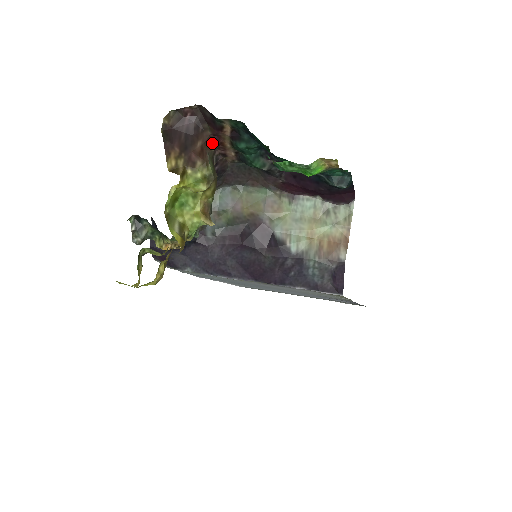
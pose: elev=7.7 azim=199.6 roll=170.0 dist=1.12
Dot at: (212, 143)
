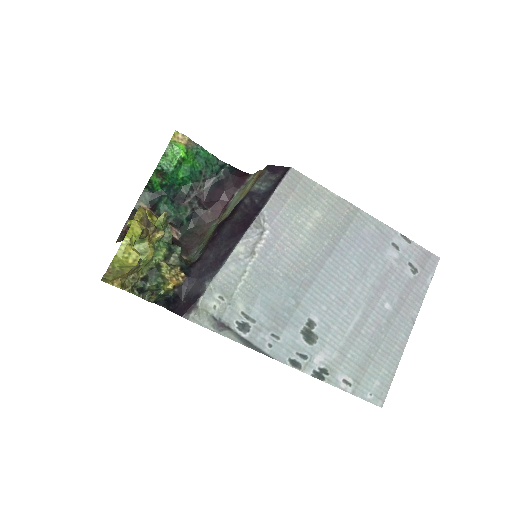
Dot at: occluded
